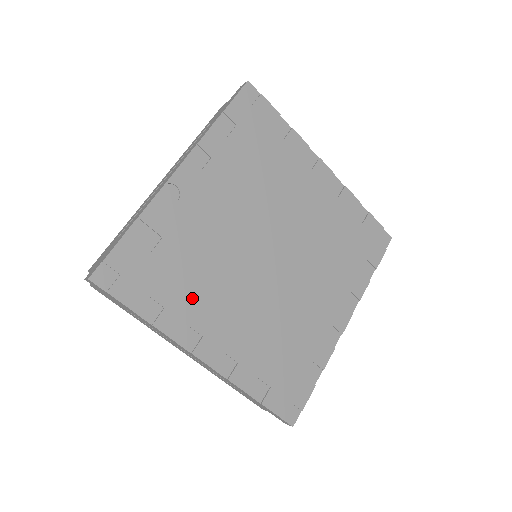
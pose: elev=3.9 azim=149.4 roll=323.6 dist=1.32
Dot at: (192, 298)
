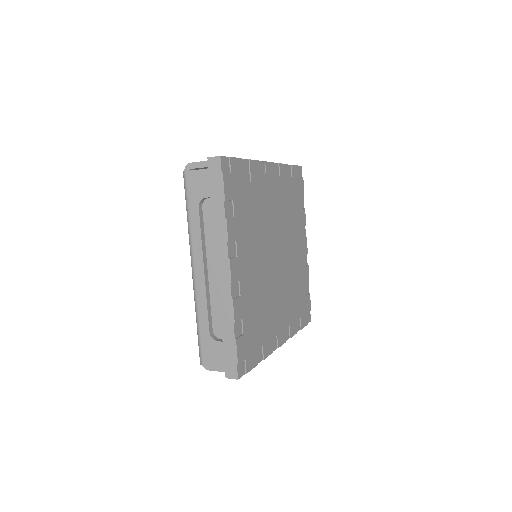
Dot at: (244, 229)
